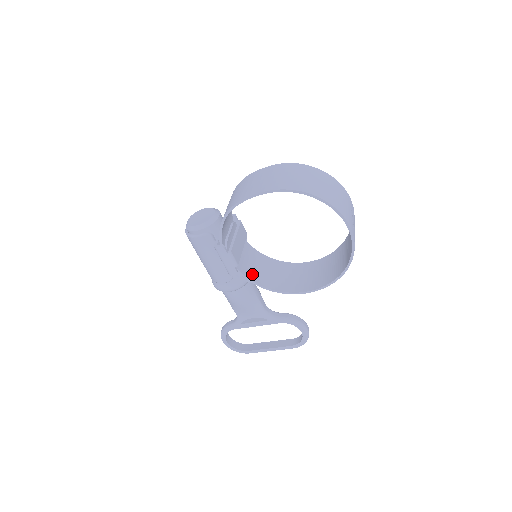
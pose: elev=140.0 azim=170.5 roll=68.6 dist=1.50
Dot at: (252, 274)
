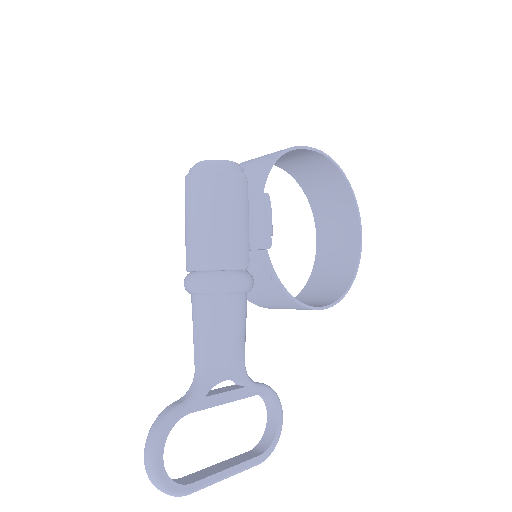
Dot at: occluded
